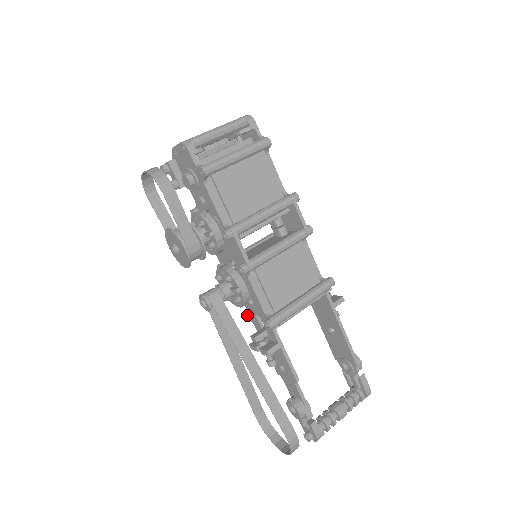
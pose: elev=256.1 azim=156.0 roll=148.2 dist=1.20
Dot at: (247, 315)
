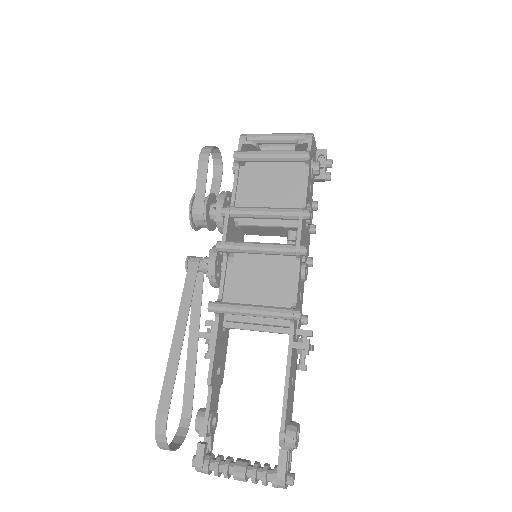
Dot at: occluded
